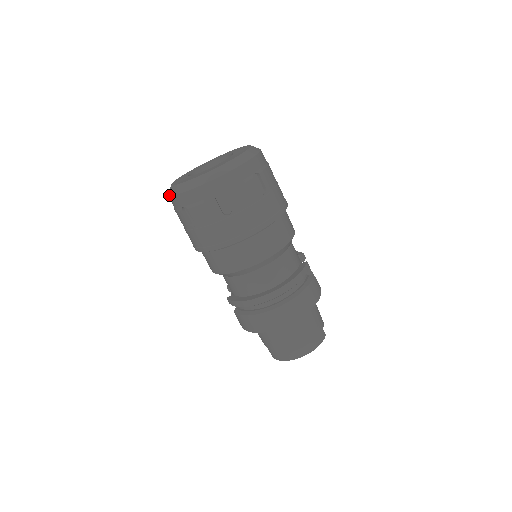
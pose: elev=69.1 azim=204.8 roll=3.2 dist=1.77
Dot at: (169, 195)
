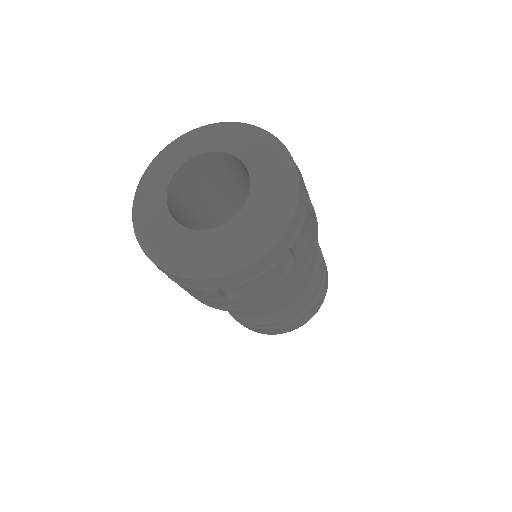
Dot at: (179, 277)
